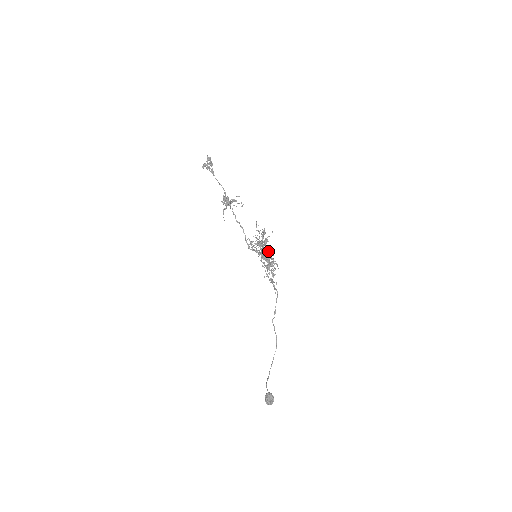
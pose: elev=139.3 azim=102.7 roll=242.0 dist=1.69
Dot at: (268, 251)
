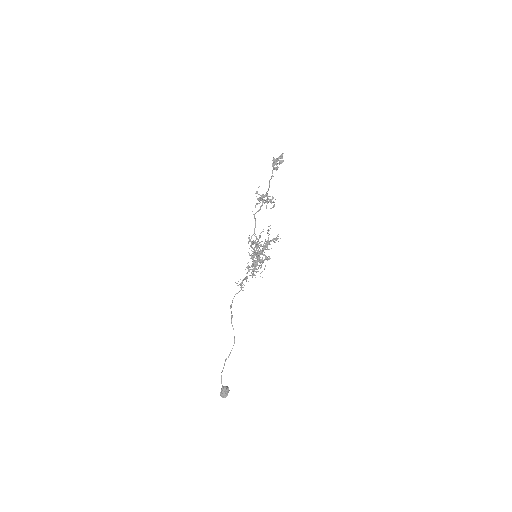
Dot at: (264, 254)
